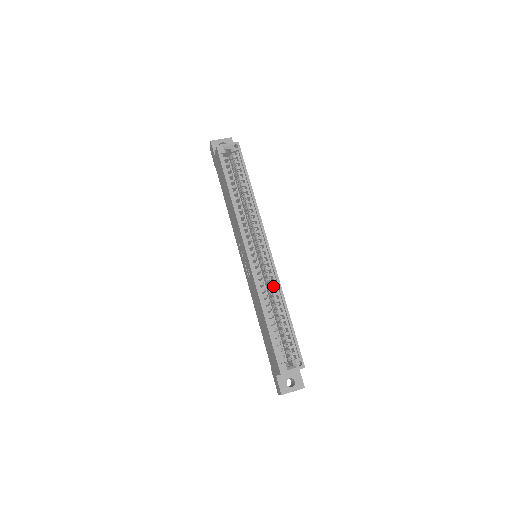
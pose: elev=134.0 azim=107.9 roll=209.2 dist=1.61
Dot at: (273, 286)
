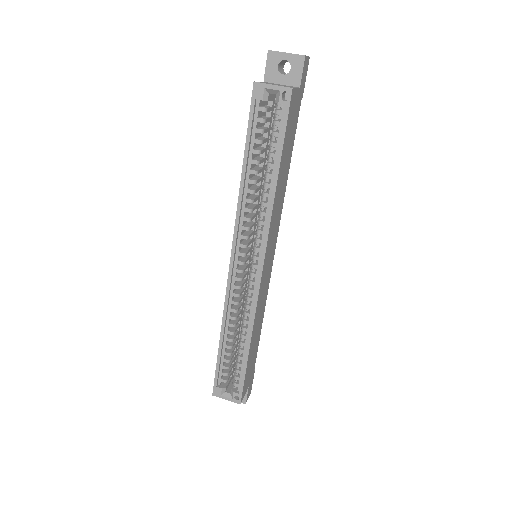
Dot at: (247, 312)
